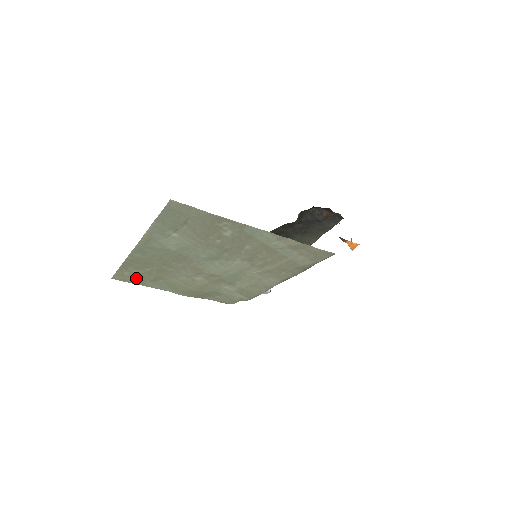
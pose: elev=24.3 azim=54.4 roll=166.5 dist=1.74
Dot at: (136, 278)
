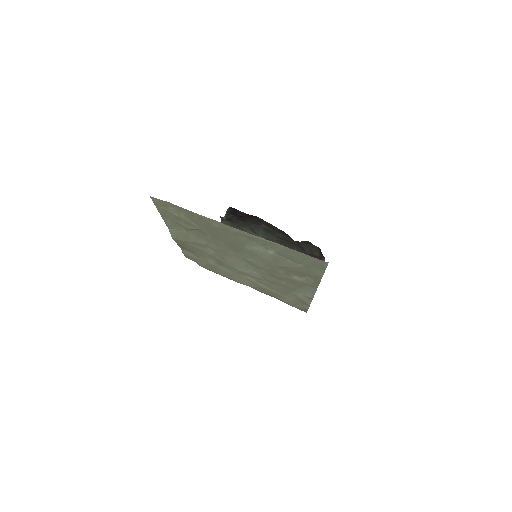
Dot at: (170, 213)
